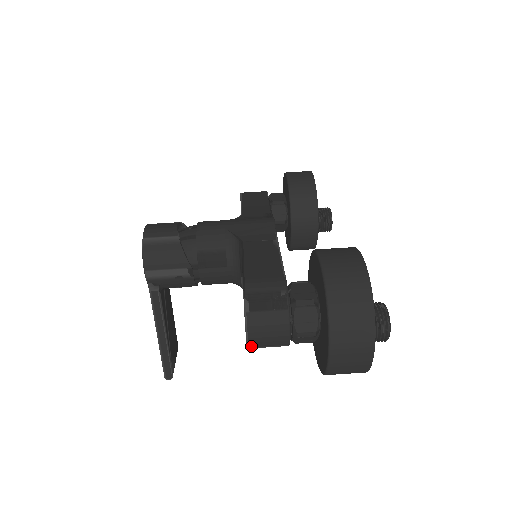
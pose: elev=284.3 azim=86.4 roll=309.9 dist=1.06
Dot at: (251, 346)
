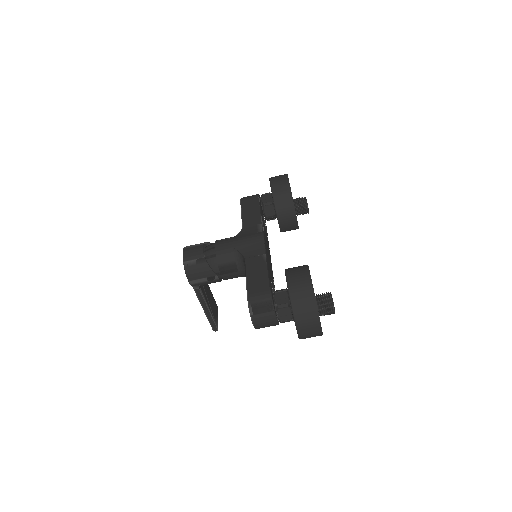
Dot at: occluded
